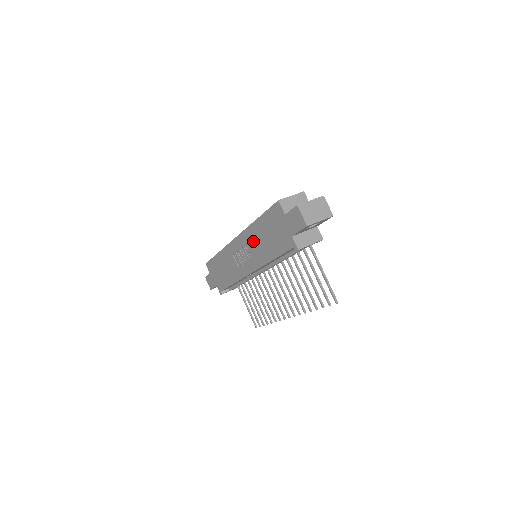
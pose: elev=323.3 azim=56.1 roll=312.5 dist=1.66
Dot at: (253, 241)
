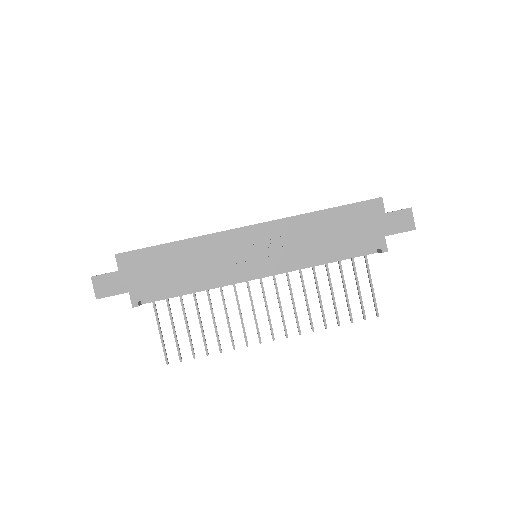
Dot at: (300, 233)
